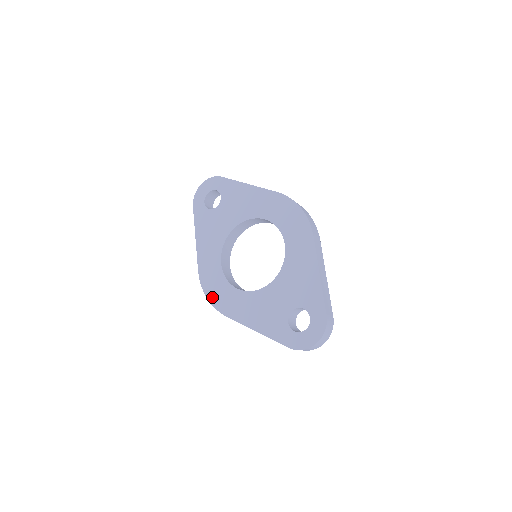
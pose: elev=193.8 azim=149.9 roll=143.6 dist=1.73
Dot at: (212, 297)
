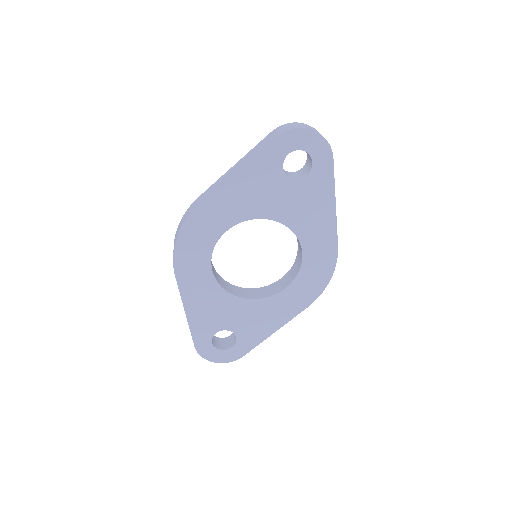
Dot at: (182, 246)
